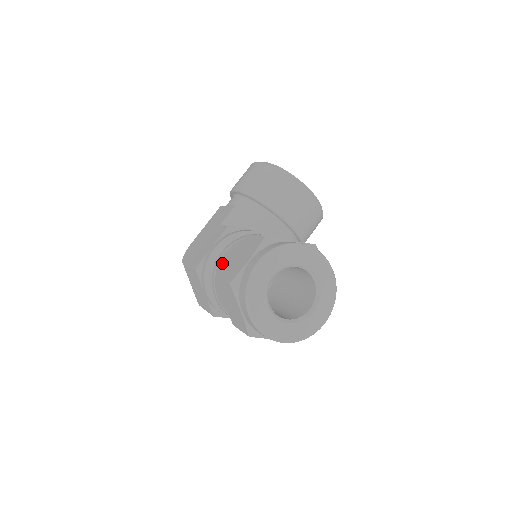
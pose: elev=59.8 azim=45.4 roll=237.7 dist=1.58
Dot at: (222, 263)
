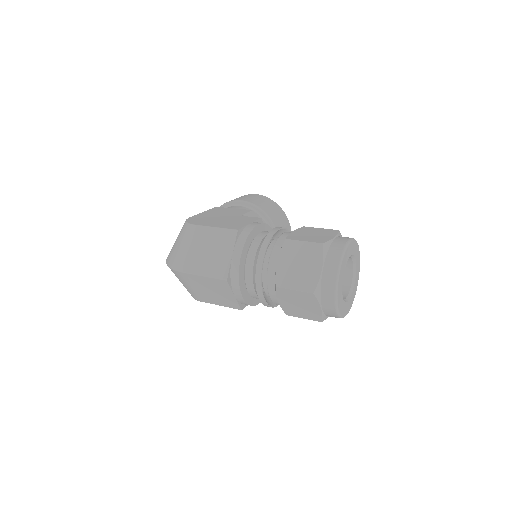
Dot at: occluded
